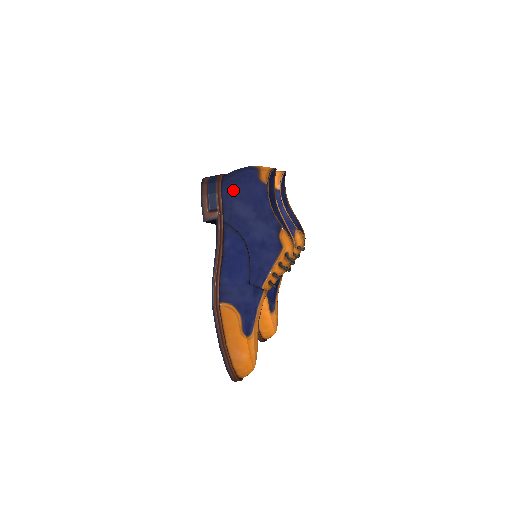
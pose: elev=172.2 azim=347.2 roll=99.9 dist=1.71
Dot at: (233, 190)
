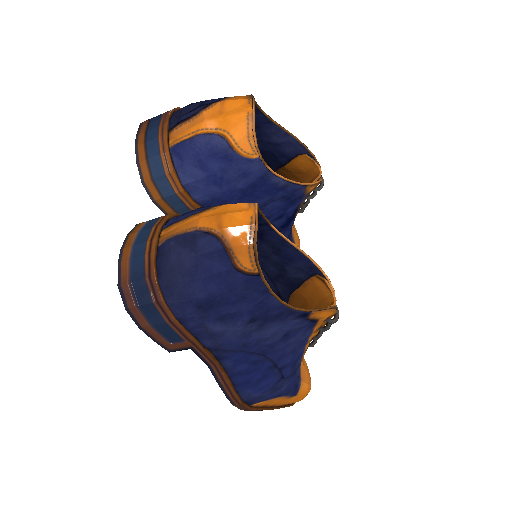
Dot at: (196, 310)
